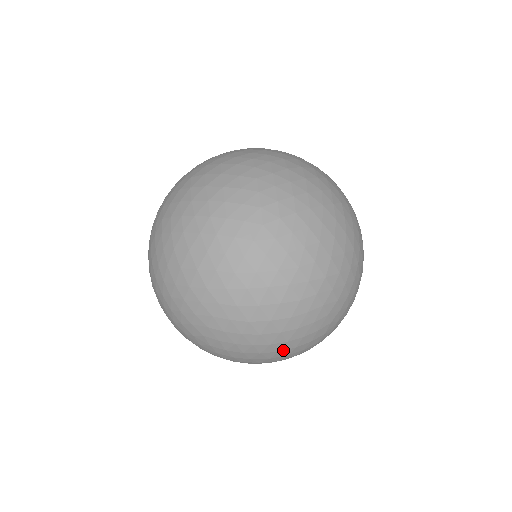
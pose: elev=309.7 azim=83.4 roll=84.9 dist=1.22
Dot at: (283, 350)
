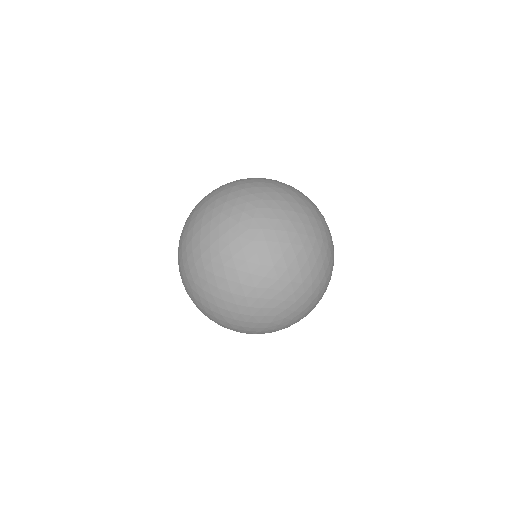
Dot at: (321, 281)
